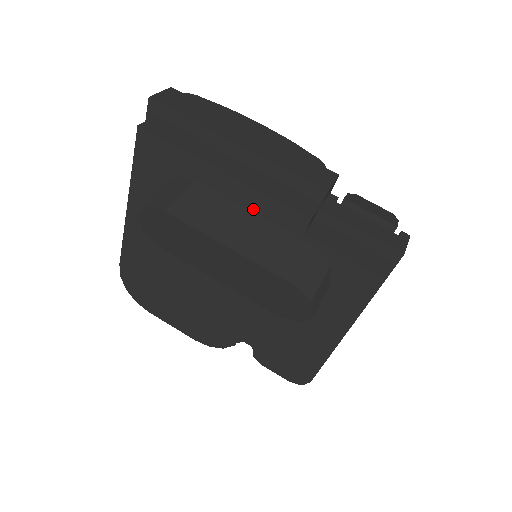
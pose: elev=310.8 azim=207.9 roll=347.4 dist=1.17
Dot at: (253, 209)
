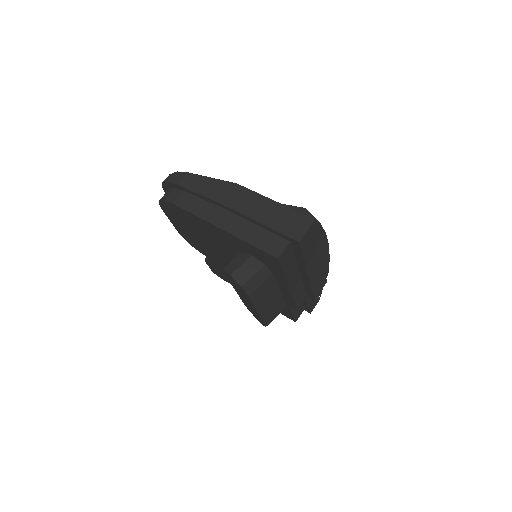
Dot at: (282, 292)
